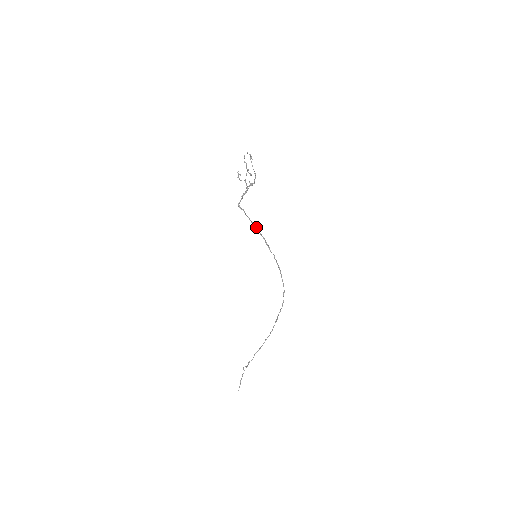
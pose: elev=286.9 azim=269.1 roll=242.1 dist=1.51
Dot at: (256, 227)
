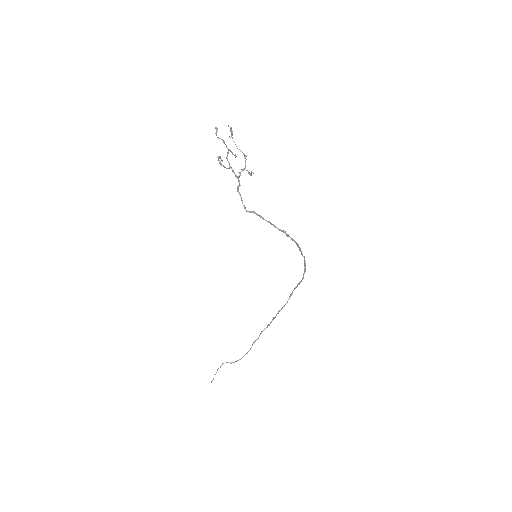
Dot at: (288, 234)
